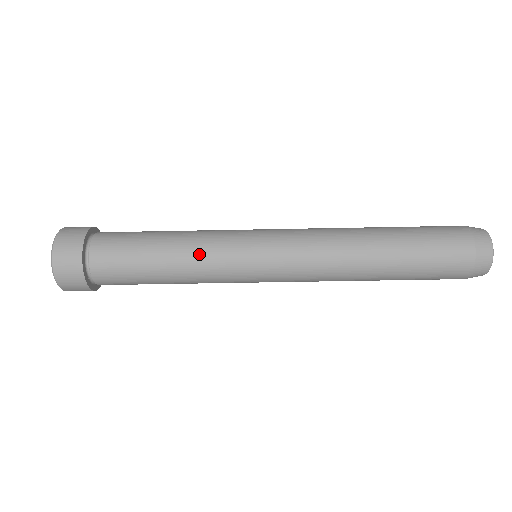
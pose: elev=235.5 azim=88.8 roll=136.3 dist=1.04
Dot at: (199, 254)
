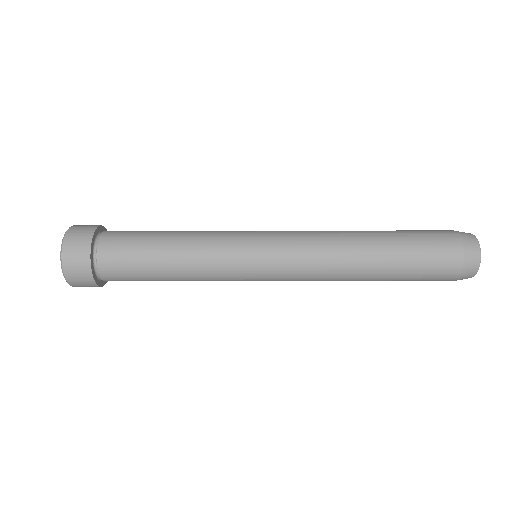
Dot at: (203, 235)
